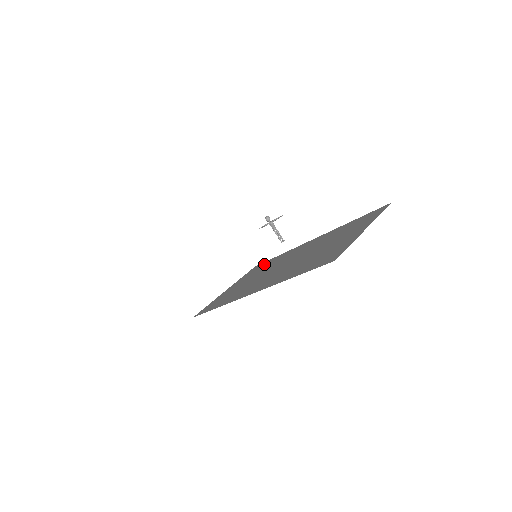
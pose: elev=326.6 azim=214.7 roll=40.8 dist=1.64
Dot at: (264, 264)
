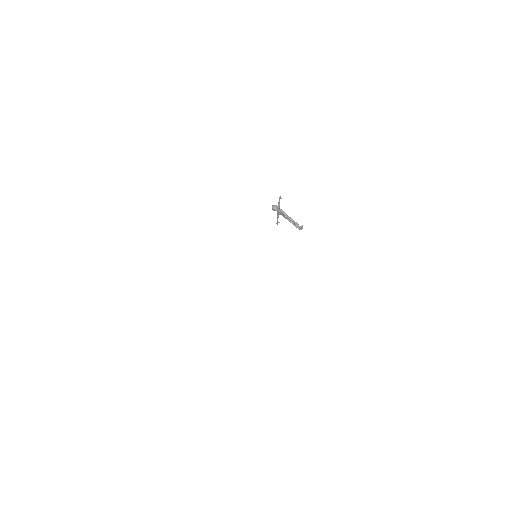
Dot at: occluded
